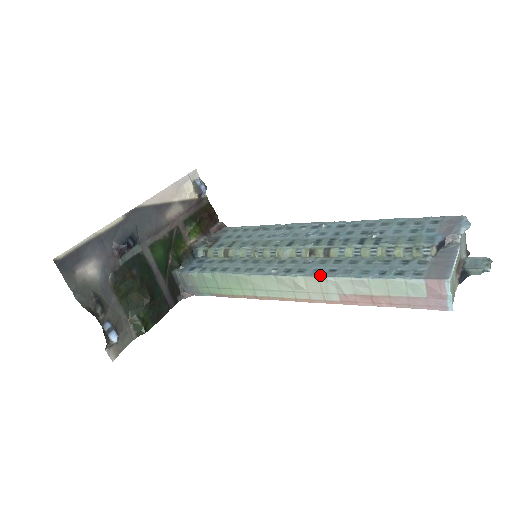
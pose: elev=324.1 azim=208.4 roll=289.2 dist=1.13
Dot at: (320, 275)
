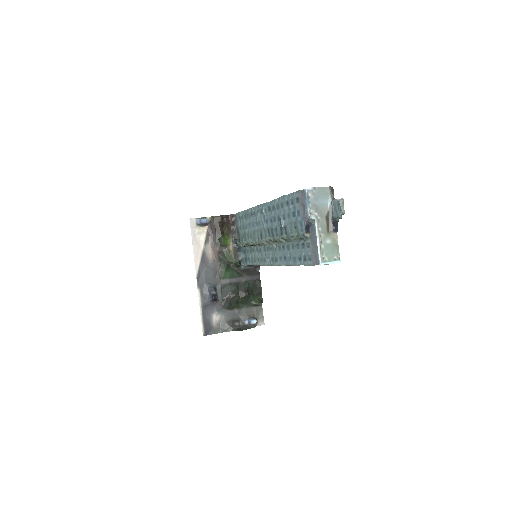
Dot at: (283, 264)
